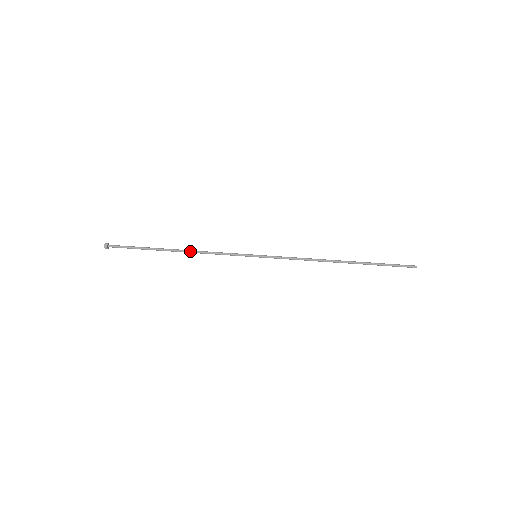
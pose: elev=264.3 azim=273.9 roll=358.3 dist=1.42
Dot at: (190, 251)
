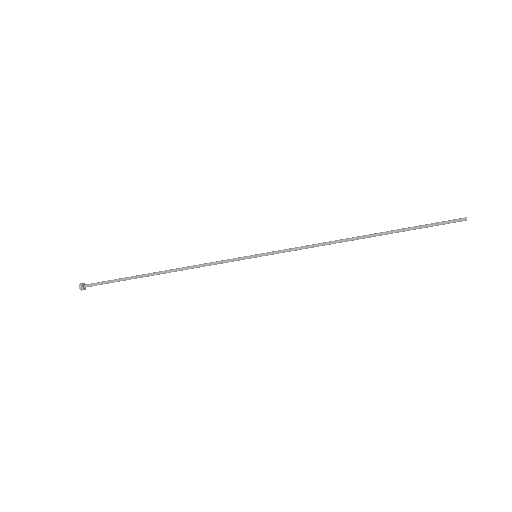
Dot at: occluded
